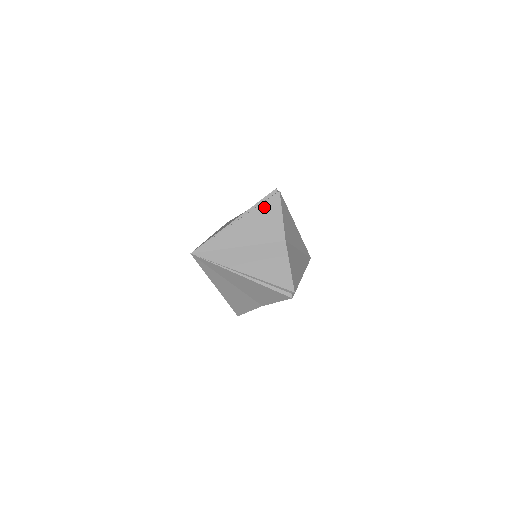
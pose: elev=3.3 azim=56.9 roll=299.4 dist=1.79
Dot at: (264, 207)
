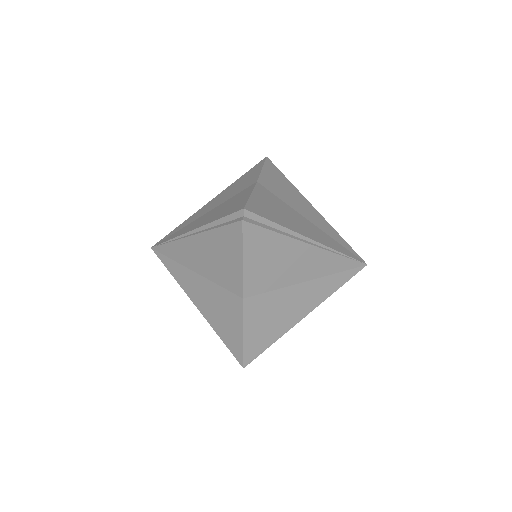
Dot at: (221, 235)
